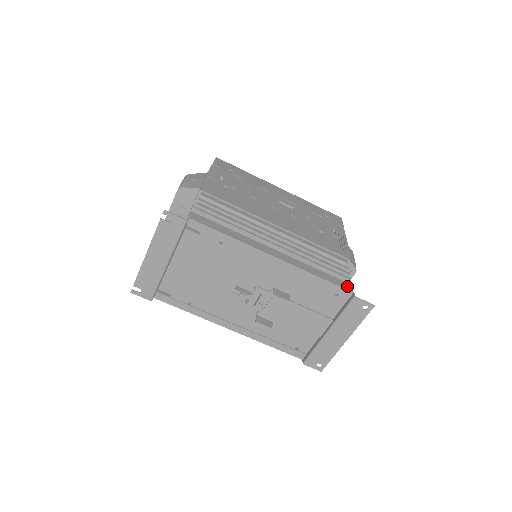
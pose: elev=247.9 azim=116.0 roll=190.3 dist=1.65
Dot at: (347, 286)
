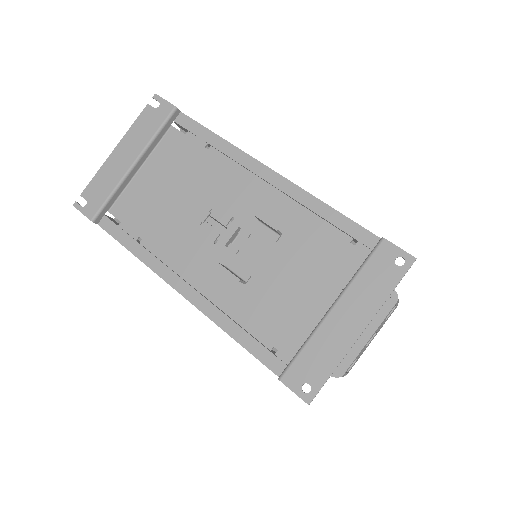
Dot at: occluded
